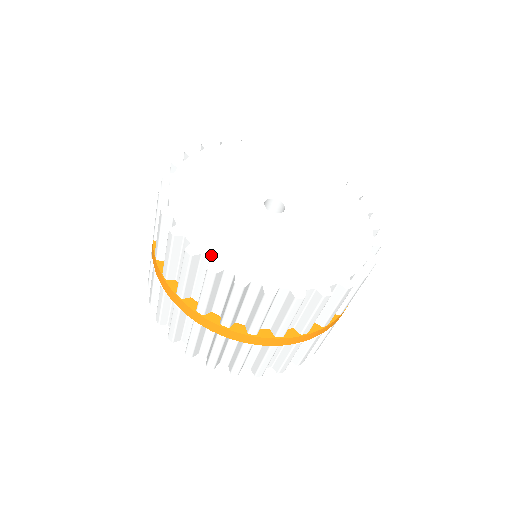
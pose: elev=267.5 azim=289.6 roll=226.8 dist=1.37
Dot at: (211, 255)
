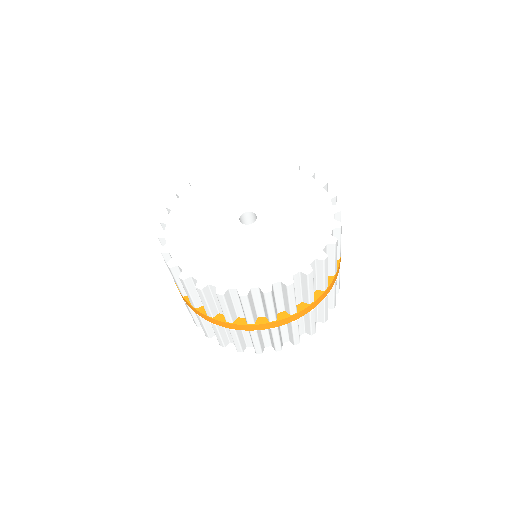
Dot at: (256, 284)
